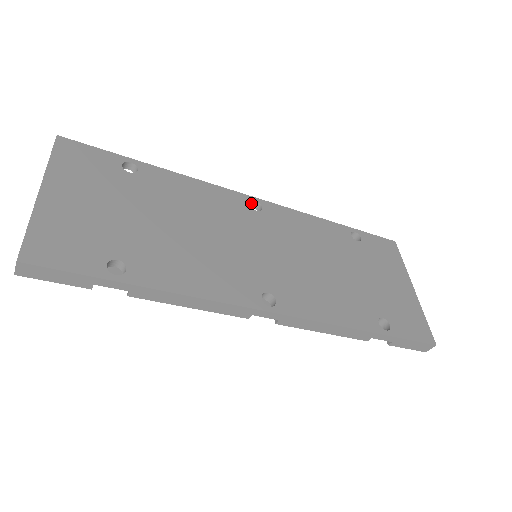
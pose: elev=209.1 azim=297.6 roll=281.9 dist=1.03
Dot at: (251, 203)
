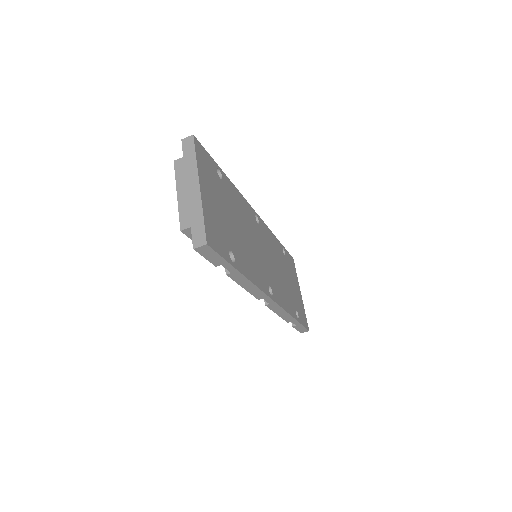
Dot at: occluded
